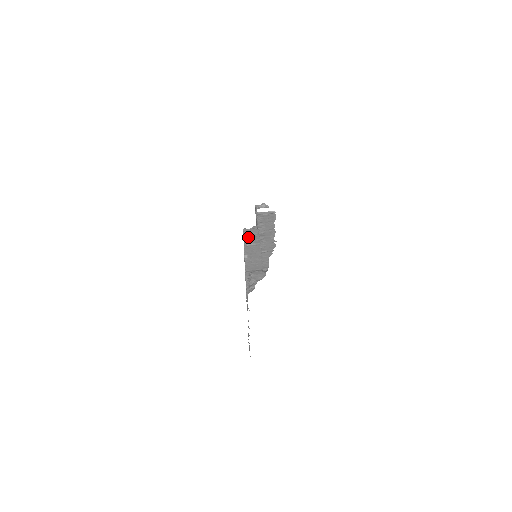
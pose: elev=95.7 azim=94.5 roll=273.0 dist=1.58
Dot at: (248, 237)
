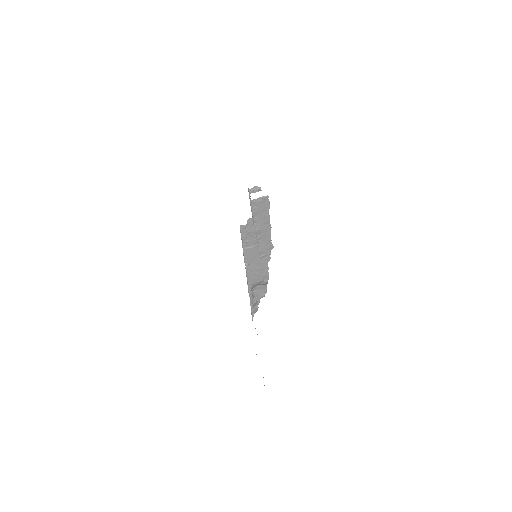
Dot at: (245, 237)
